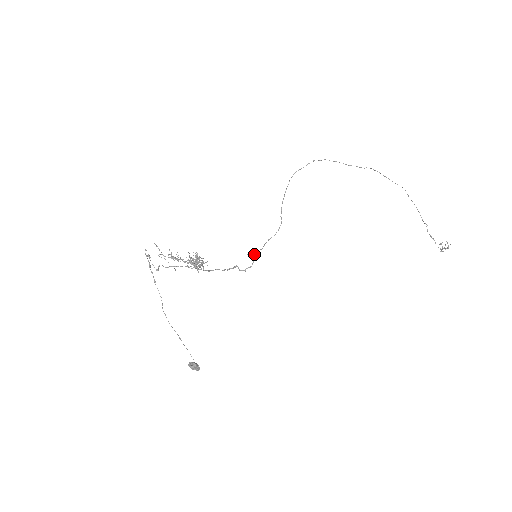
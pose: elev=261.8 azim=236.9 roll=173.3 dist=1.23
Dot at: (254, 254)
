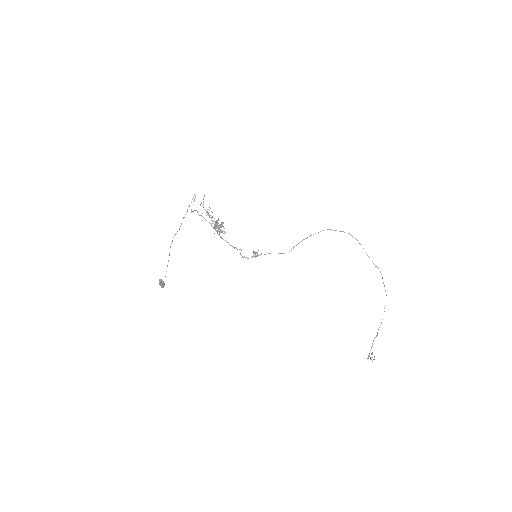
Dot at: occluded
